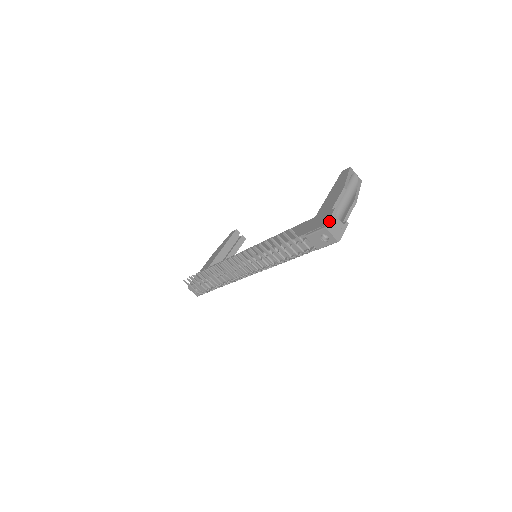
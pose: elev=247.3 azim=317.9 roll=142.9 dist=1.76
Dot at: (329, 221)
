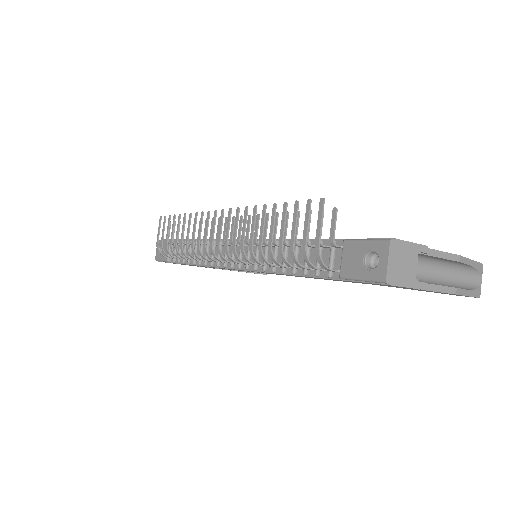
Dot at: (403, 242)
